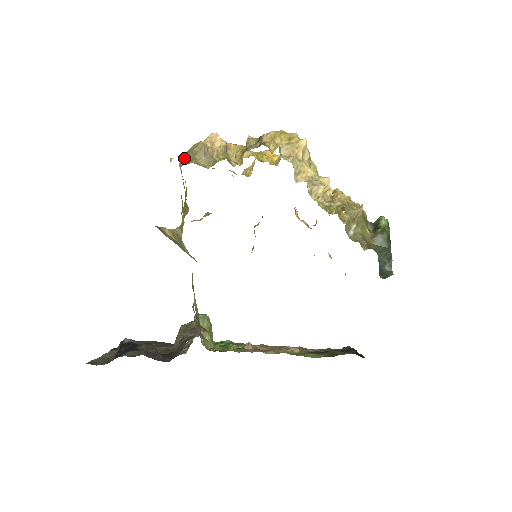
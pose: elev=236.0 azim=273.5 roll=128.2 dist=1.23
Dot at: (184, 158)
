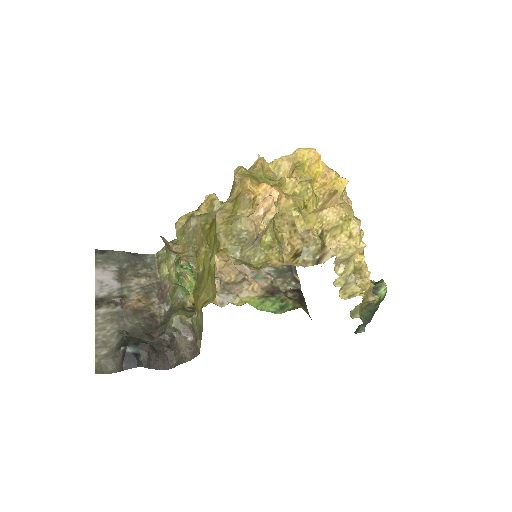
Dot at: (226, 233)
